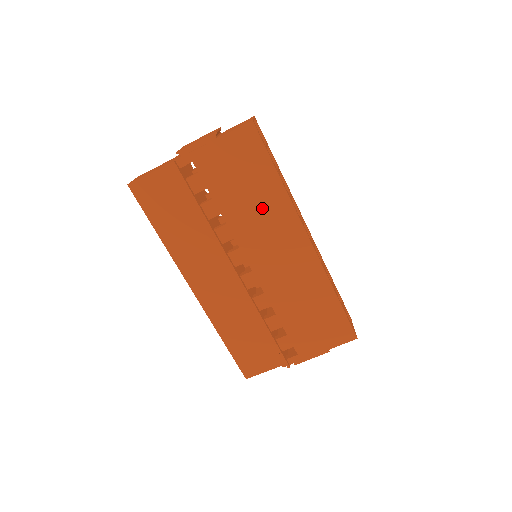
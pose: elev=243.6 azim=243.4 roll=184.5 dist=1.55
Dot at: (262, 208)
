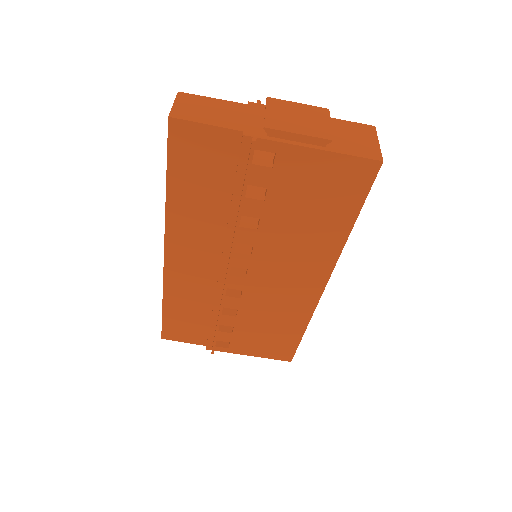
Dot at: (308, 239)
